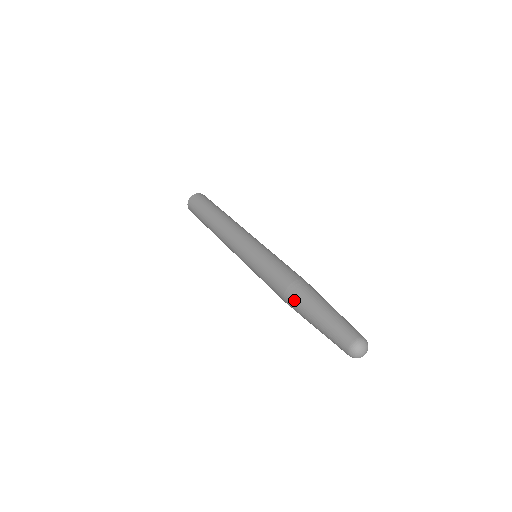
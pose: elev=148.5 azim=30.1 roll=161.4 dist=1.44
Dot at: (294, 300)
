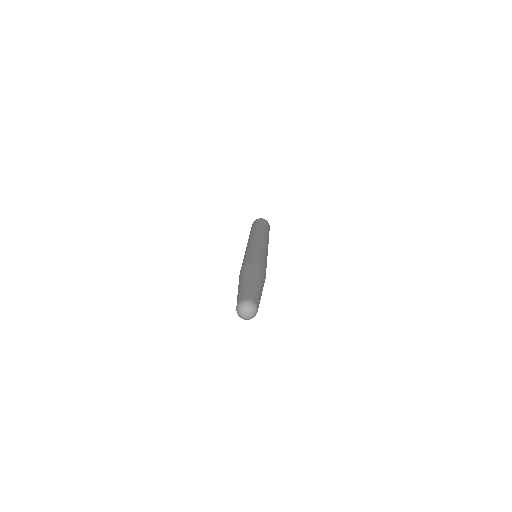
Dot at: occluded
